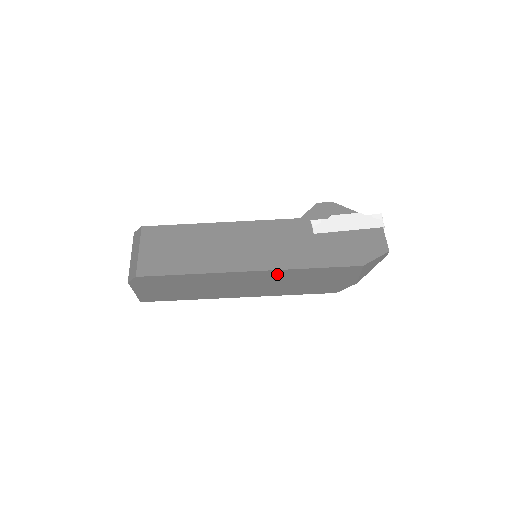
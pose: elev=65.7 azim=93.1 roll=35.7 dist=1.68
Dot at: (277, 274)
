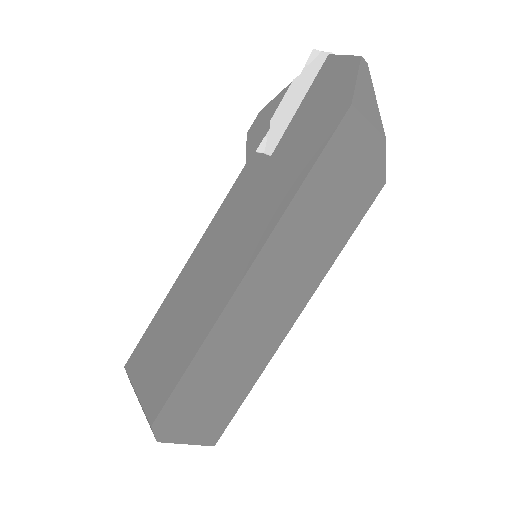
Dot at: (281, 240)
